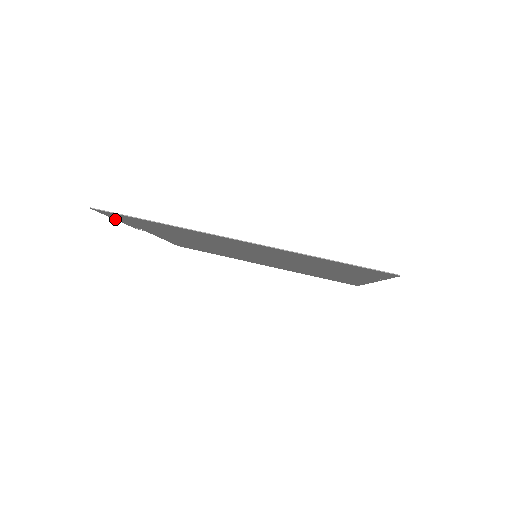
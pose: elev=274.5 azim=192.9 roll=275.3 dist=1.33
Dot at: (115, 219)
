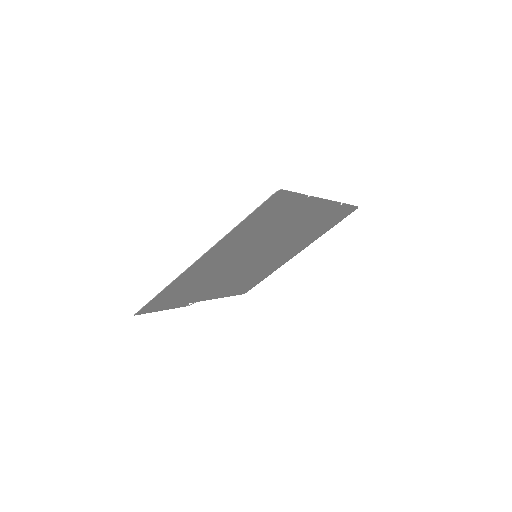
Dot at: occluded
